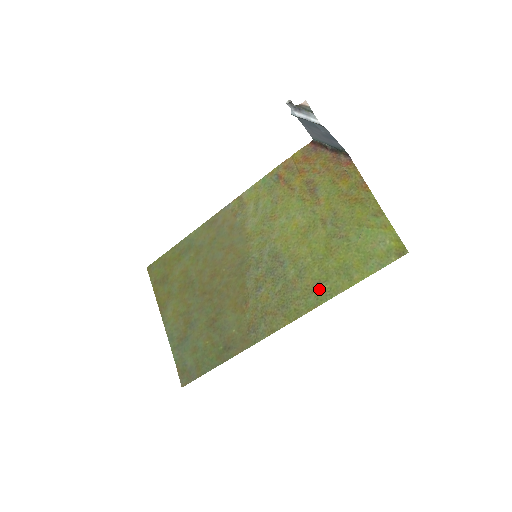
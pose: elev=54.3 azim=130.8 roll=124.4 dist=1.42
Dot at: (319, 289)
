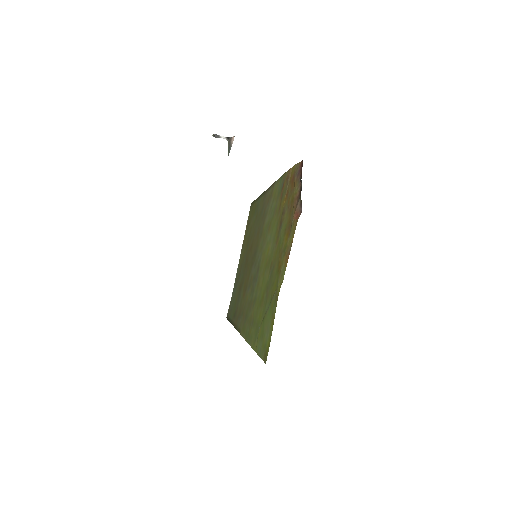
Dot at: (251, 327)
